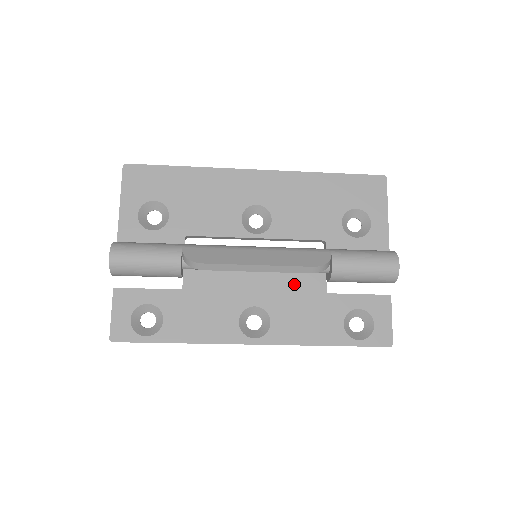
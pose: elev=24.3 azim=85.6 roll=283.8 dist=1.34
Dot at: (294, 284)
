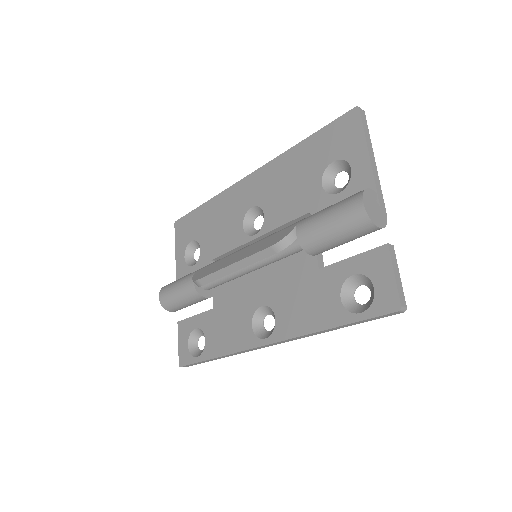
Dot at: (289, 271)
